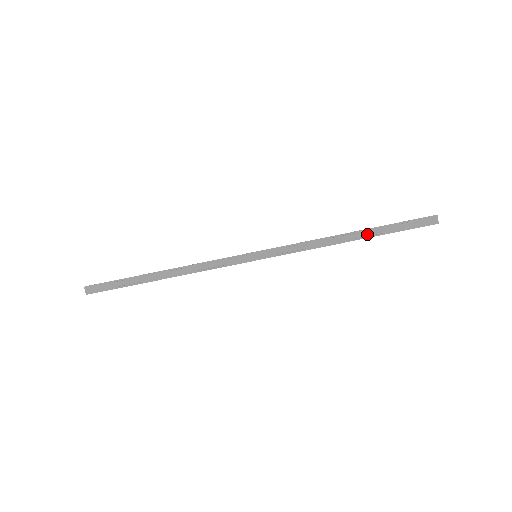
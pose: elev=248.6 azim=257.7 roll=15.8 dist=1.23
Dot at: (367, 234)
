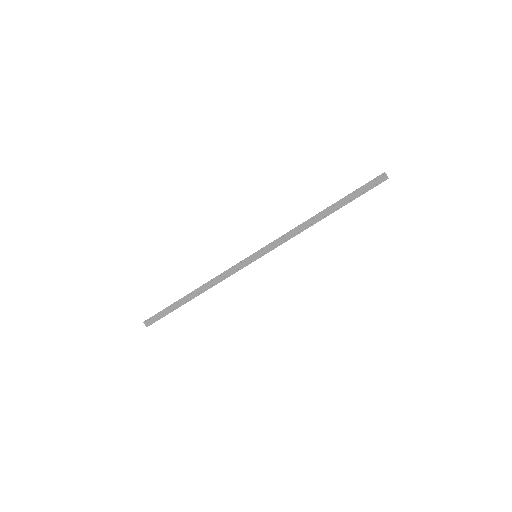
Dot at: (334, 208)
